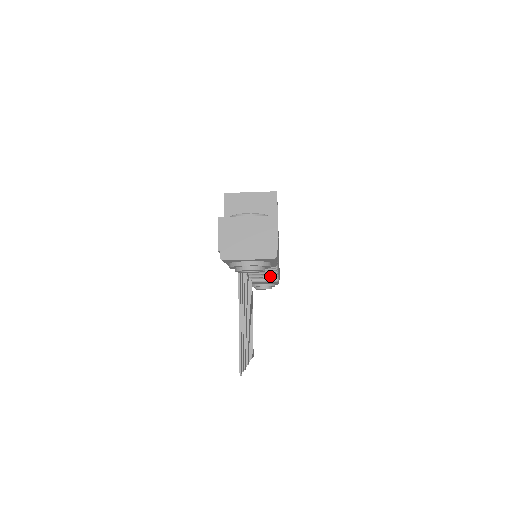
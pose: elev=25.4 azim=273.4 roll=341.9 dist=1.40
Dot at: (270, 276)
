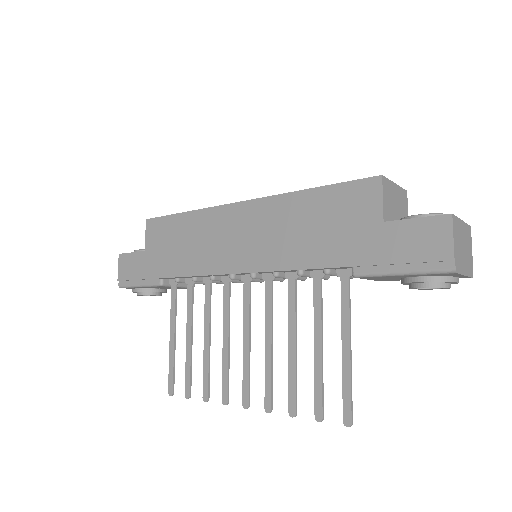
Dot at: (221, 282)
